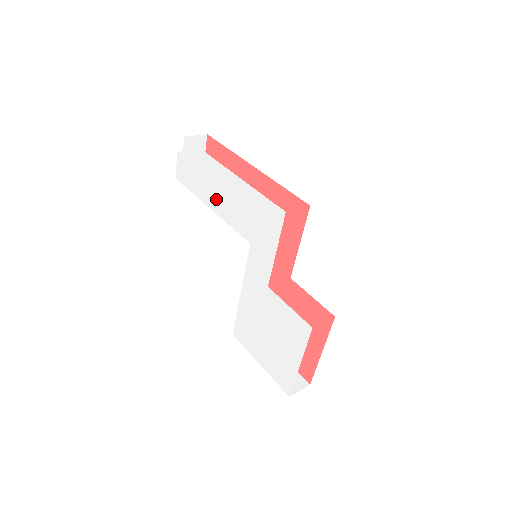
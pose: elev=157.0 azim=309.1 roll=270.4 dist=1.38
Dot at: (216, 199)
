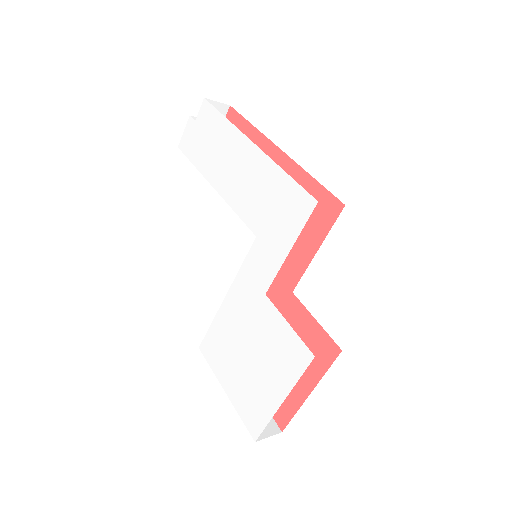
Dot at: (225, 176)
